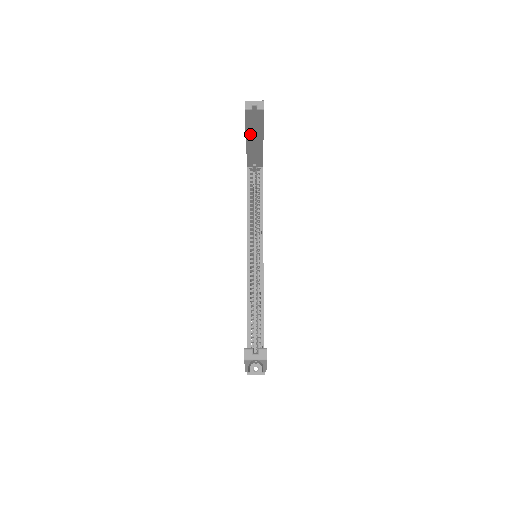
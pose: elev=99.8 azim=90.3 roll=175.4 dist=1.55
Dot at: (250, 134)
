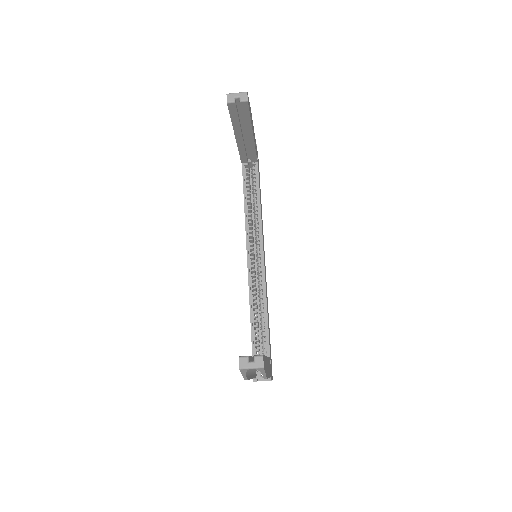
Dot at: (238, 129)
